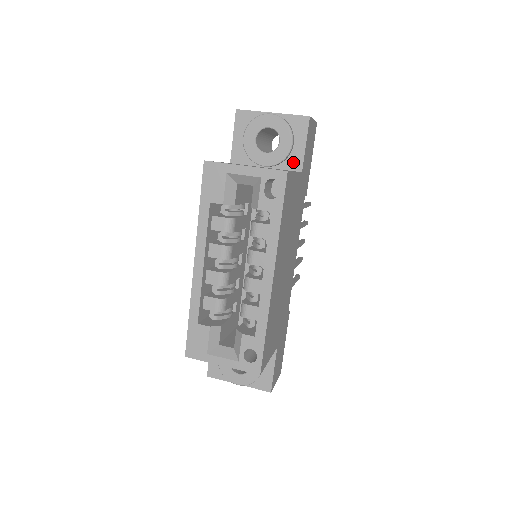
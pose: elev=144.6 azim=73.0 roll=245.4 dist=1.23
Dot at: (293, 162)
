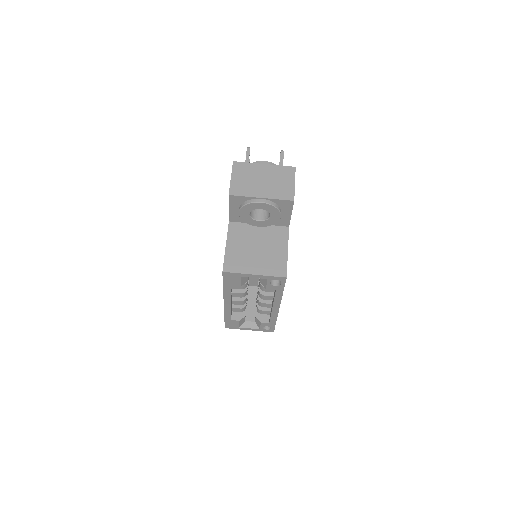
Dot at: (281, 222)
